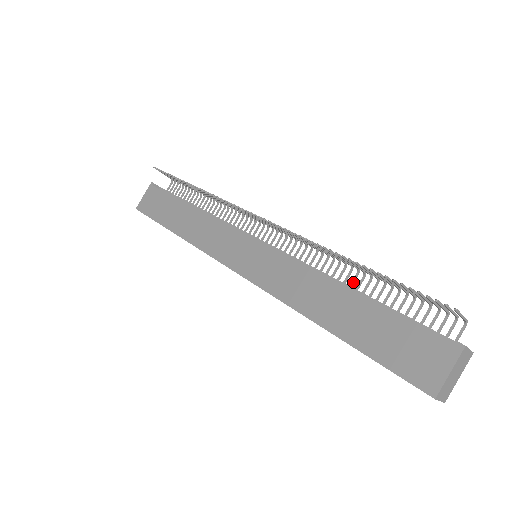
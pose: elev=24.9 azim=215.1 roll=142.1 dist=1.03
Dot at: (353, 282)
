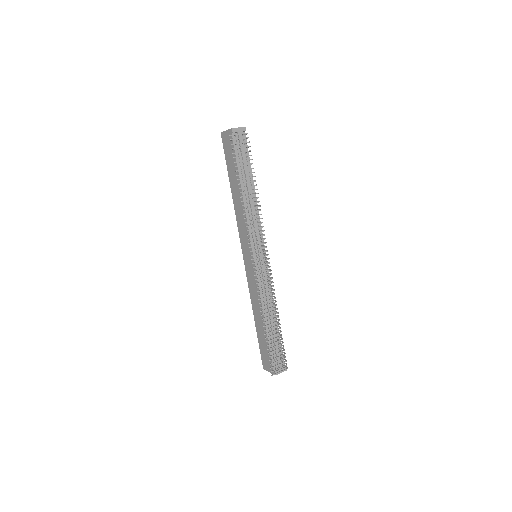
Dot at: occluded
